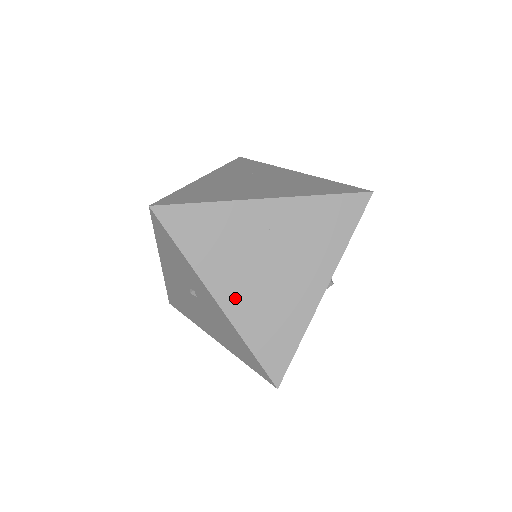
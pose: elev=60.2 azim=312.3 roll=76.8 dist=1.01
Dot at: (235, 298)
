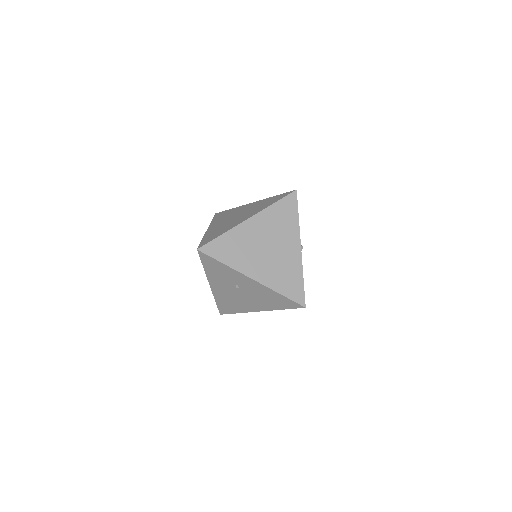
Dot at: (261, 273)
